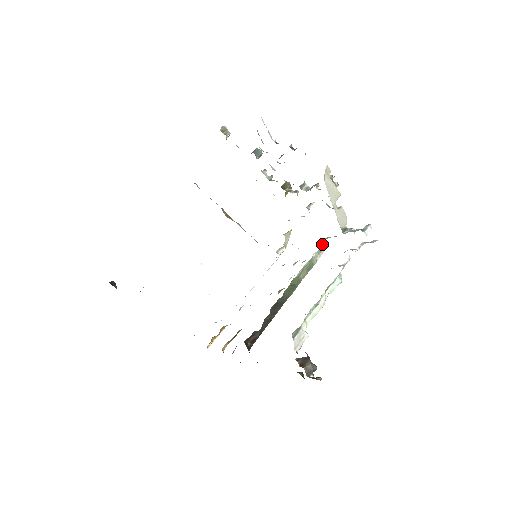
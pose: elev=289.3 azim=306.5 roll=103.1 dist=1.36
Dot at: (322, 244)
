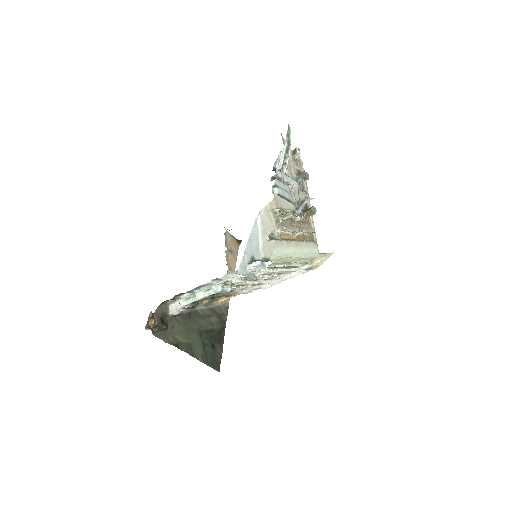
Dot at: occluded
